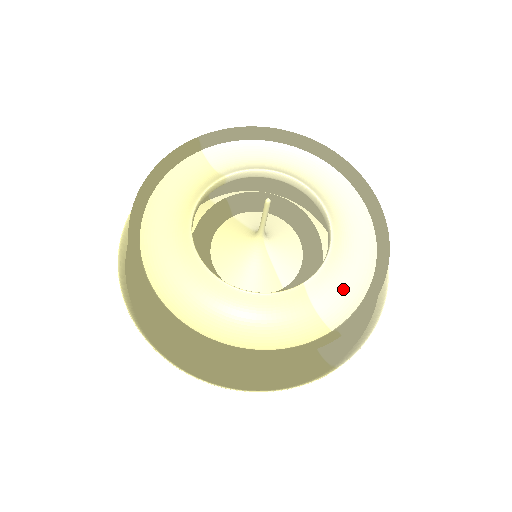
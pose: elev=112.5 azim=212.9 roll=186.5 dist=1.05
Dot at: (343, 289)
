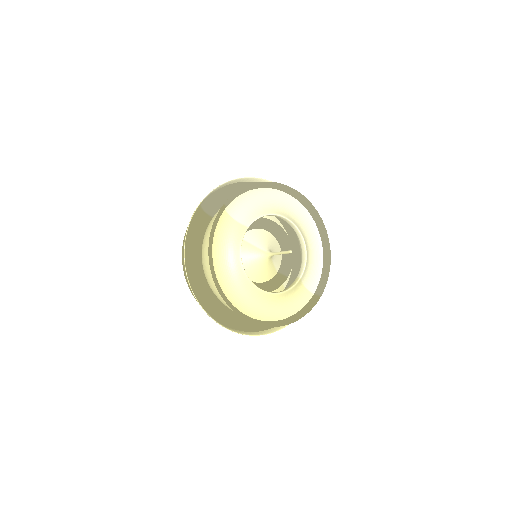
Dot at: (312, 270)
